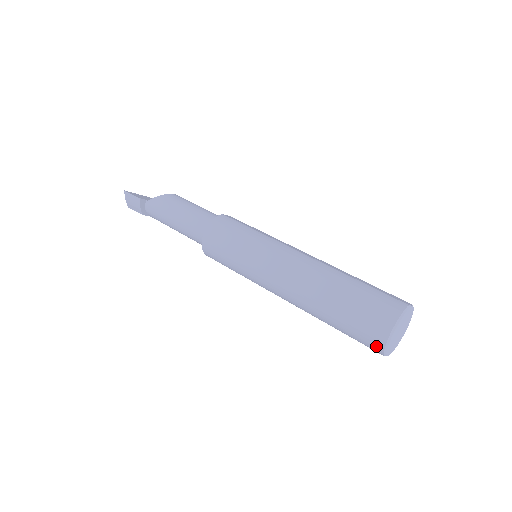
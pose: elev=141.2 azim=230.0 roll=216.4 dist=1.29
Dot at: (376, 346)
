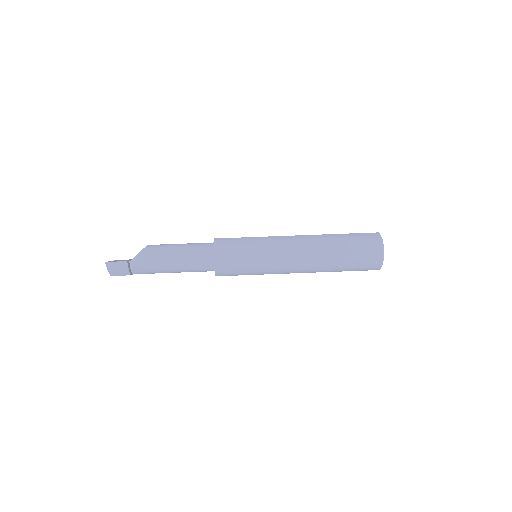
Dot at: (376, 265)
